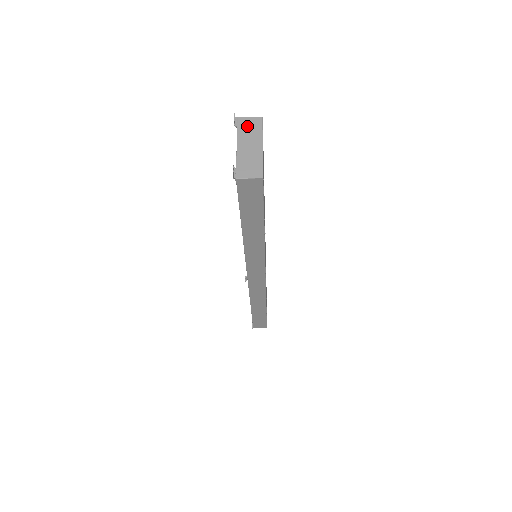
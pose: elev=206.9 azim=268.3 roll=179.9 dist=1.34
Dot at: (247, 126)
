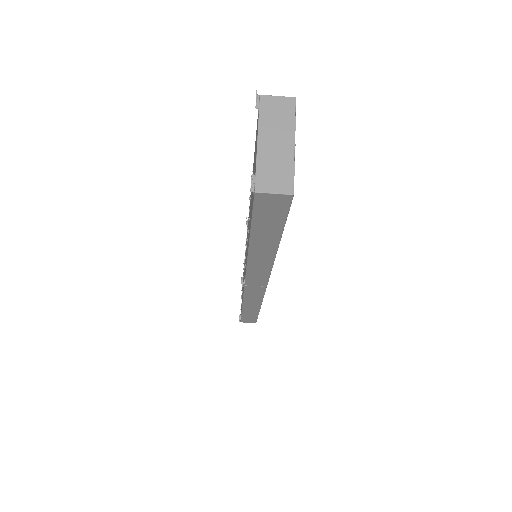
Dot at: (273, 110)
